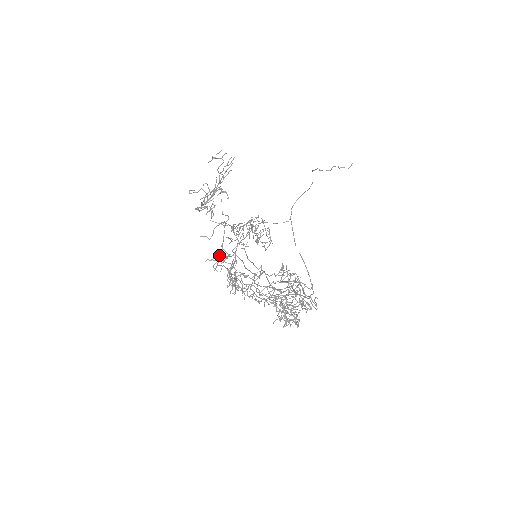
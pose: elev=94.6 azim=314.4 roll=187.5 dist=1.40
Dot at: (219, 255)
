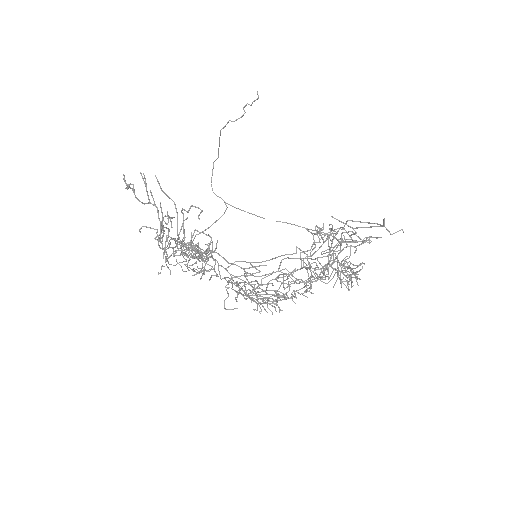
Dot at: (237, 284)
